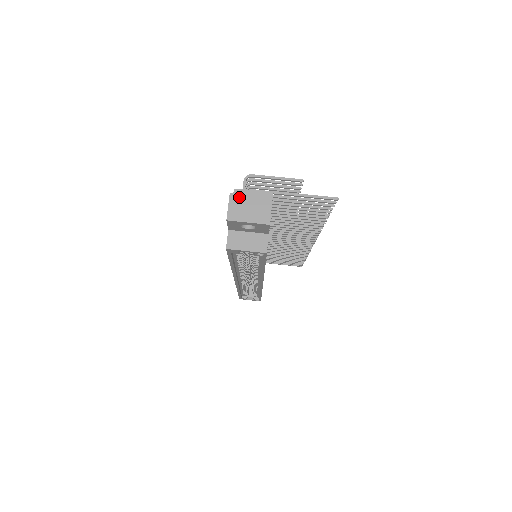
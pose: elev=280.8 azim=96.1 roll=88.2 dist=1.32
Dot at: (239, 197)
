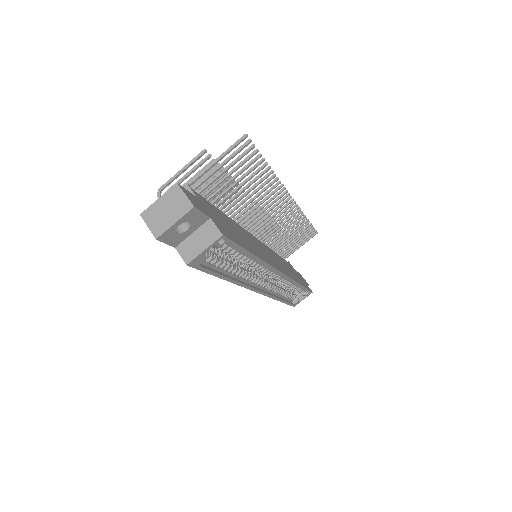
Dot at: (150, 211)
